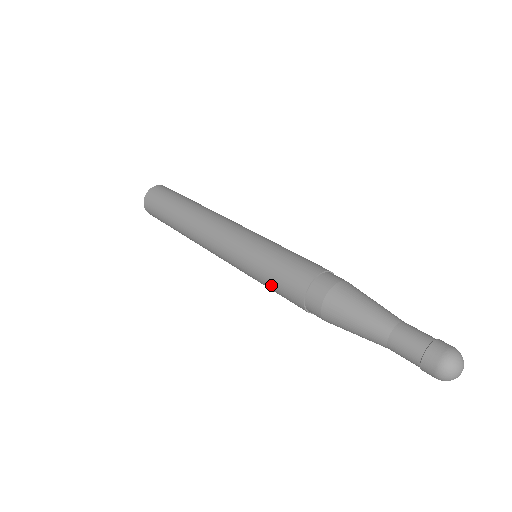
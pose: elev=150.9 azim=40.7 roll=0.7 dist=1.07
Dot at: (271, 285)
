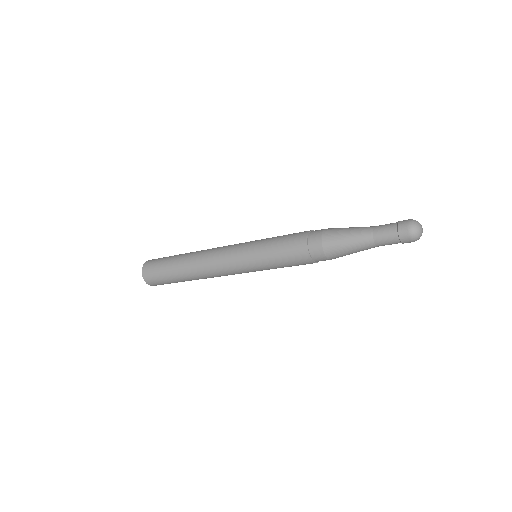
Dot at: (278, 252)
